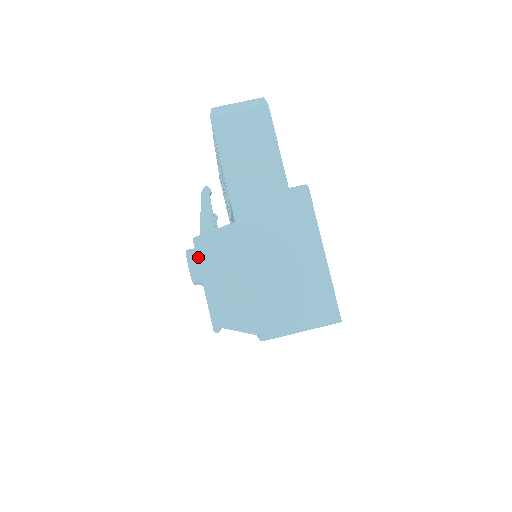
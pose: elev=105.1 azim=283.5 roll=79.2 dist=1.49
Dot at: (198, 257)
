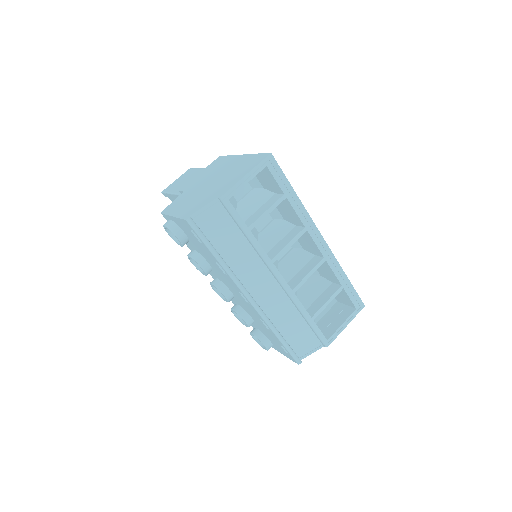
Dot at: (166, 214)
